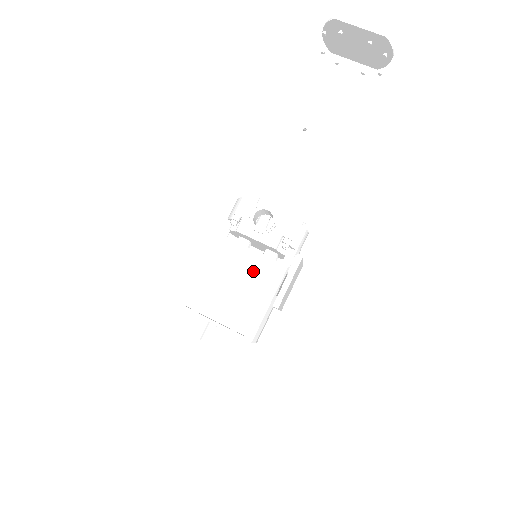
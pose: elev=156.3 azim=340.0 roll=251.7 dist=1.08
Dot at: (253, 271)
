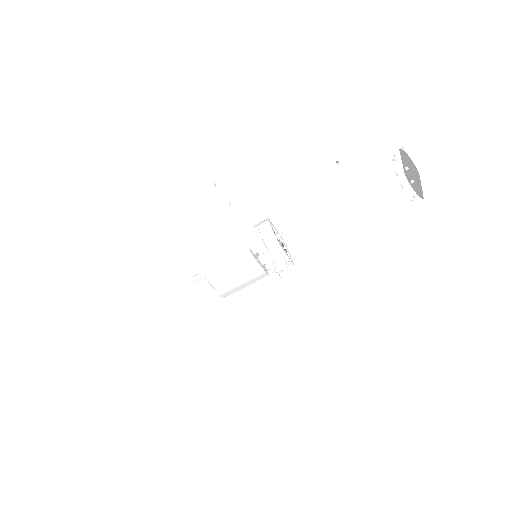
Dot at: (252, 275)
